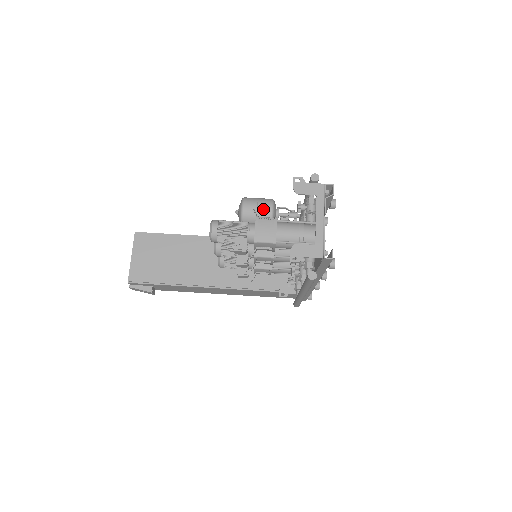
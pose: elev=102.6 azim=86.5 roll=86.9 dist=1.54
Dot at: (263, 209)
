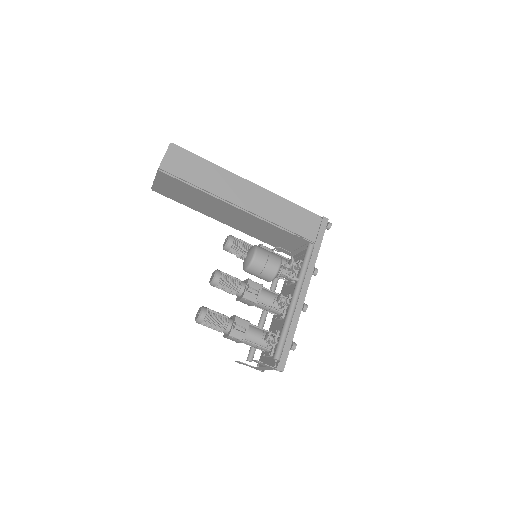
Dot at: occluded
